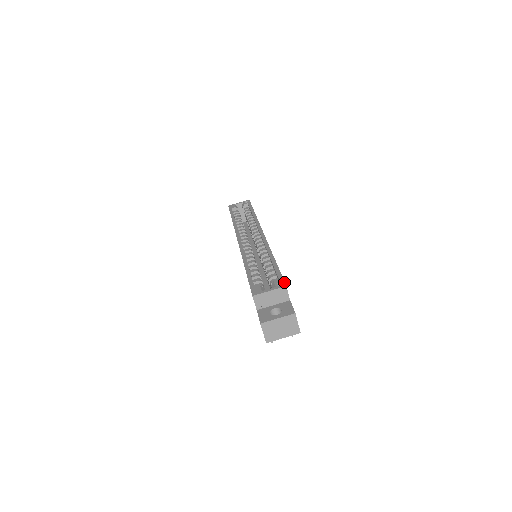
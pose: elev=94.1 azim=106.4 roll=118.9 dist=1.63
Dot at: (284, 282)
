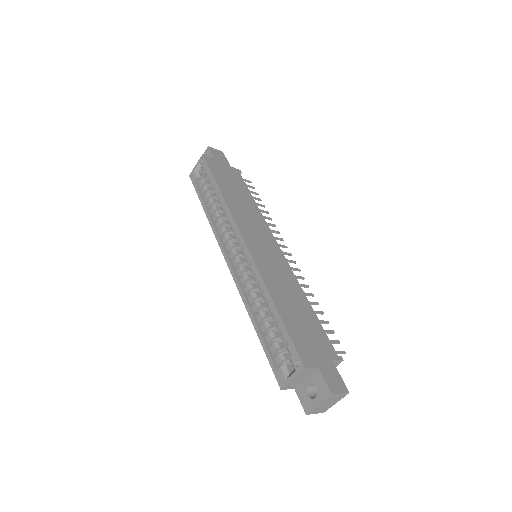
Dot at: (300, 360)
